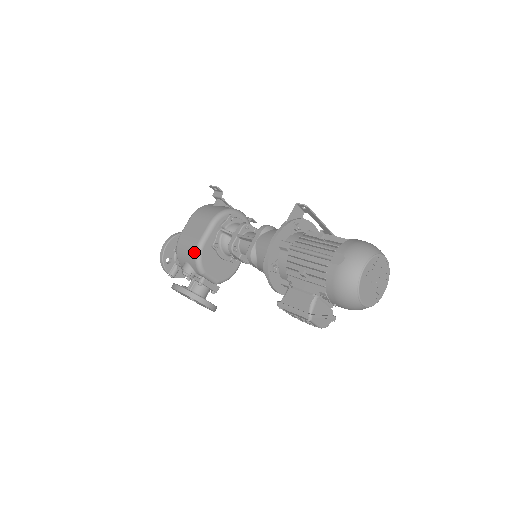
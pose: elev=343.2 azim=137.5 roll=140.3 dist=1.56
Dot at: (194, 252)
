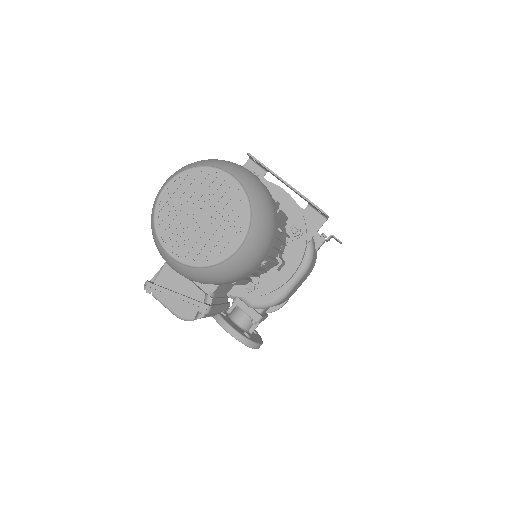
Dot at: occluded
